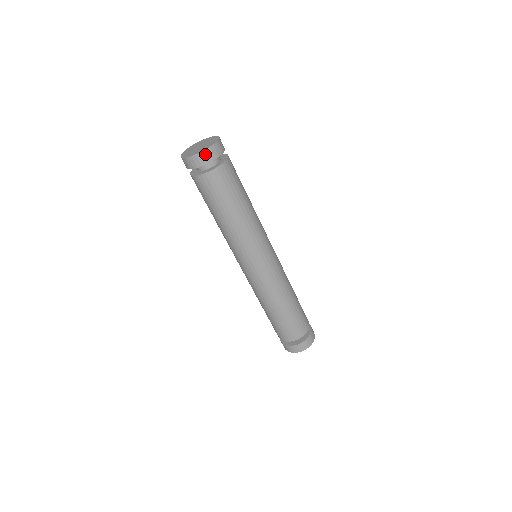
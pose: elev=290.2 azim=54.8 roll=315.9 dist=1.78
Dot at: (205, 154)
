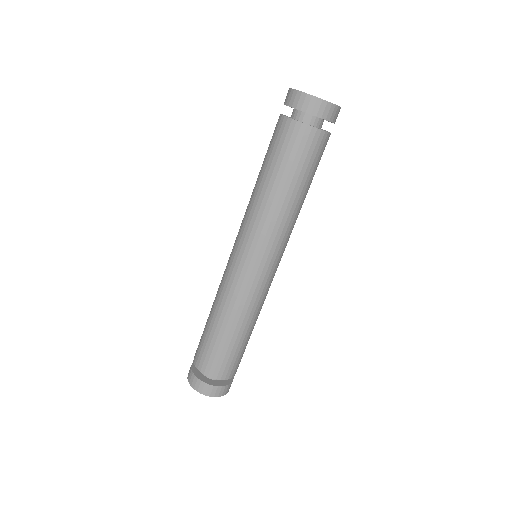
Dot at: (306, 98)
